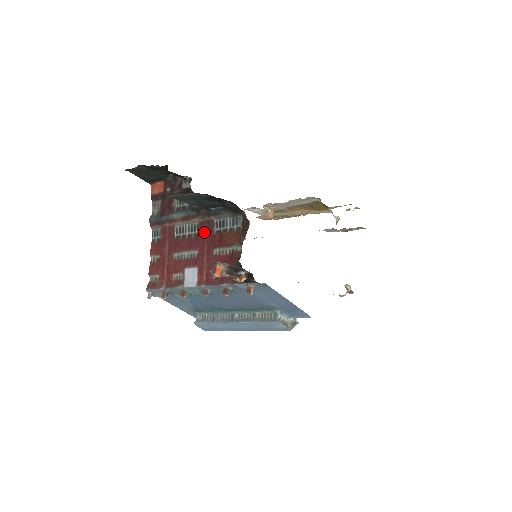
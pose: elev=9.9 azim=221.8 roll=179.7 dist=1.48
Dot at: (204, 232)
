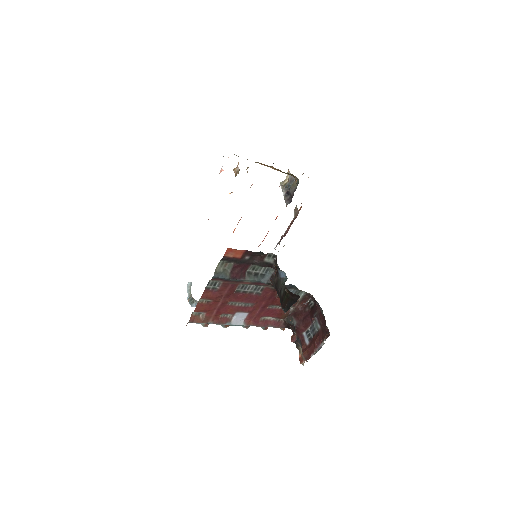
Dot at: (267, 295)
